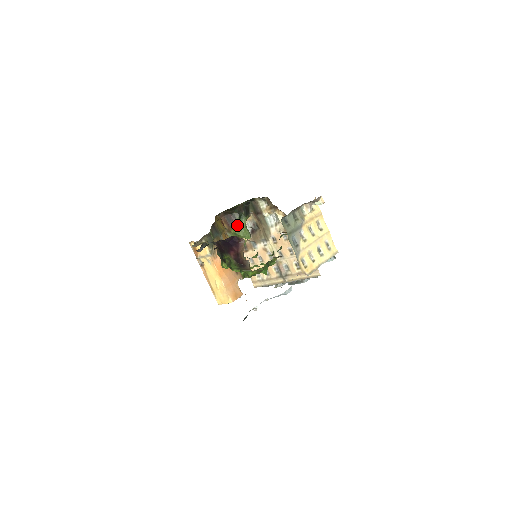
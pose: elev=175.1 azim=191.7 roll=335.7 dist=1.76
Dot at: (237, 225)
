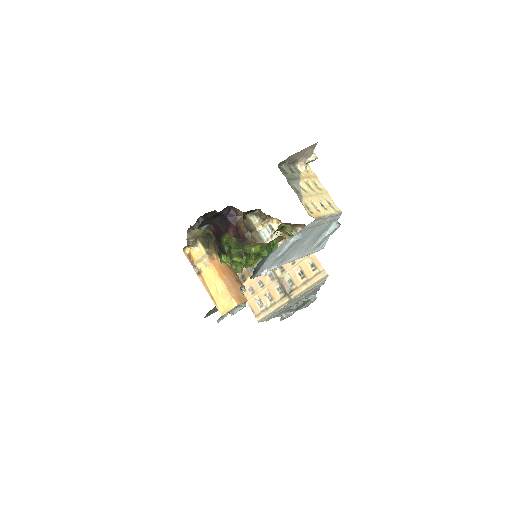
Dot at: occluded
